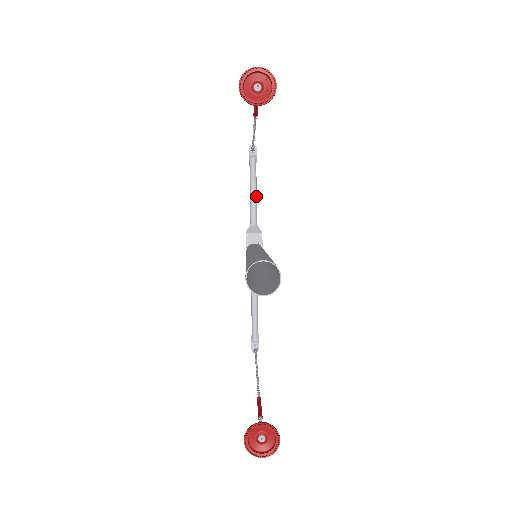
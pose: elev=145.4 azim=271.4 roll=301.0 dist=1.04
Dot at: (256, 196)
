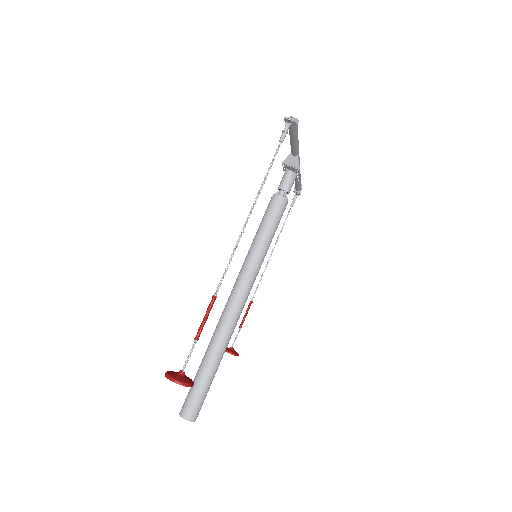
Dot at: (297, 142)
